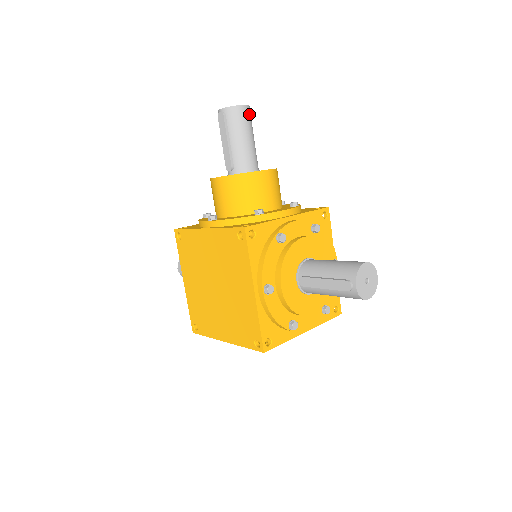
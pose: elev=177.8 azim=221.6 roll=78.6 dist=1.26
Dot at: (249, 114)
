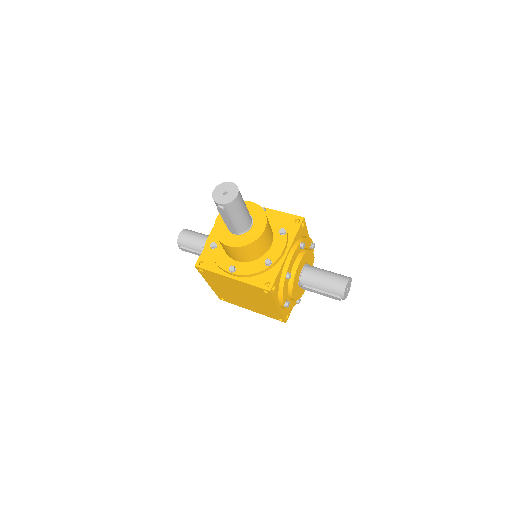
Dot at: (240, 195)
